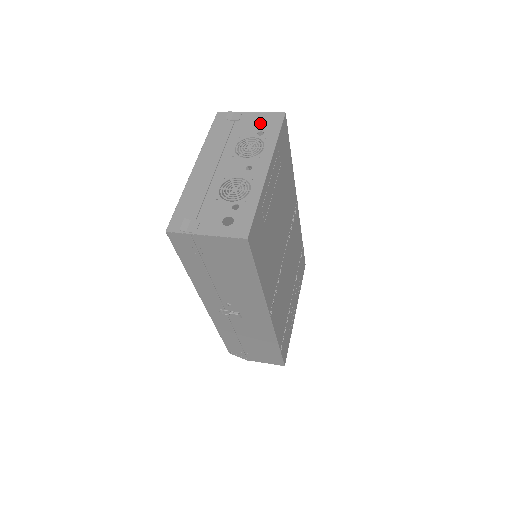
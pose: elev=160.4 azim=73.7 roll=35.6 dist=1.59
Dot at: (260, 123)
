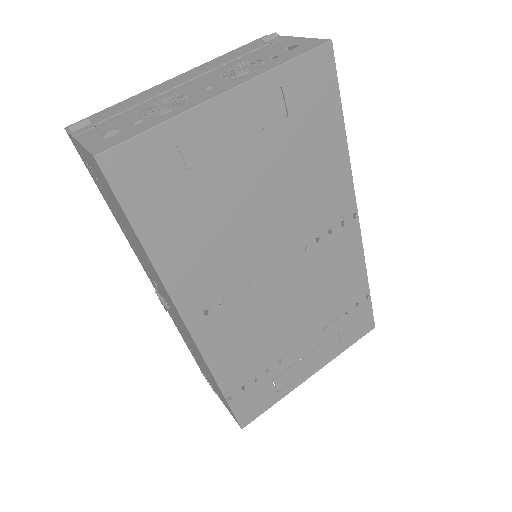
Dot at: occluded
